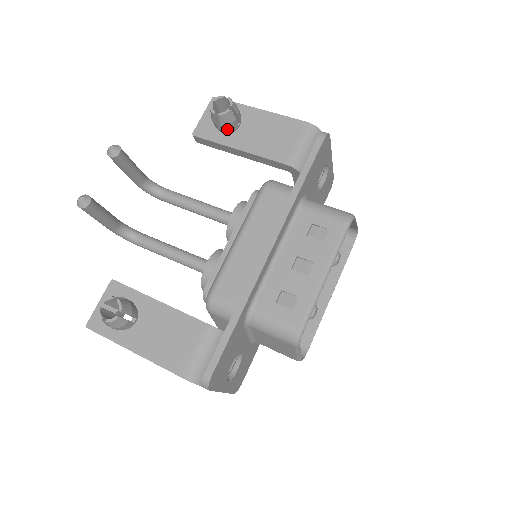
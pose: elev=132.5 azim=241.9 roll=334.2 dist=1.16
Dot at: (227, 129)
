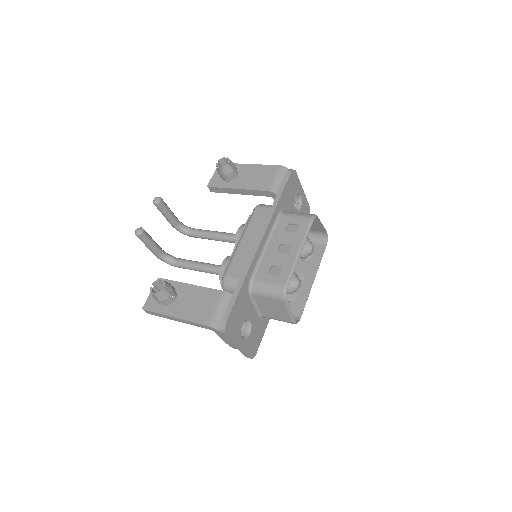
Dot at: (229, 177)
